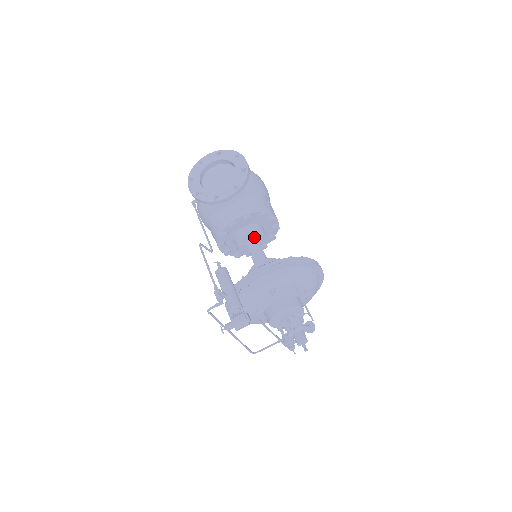
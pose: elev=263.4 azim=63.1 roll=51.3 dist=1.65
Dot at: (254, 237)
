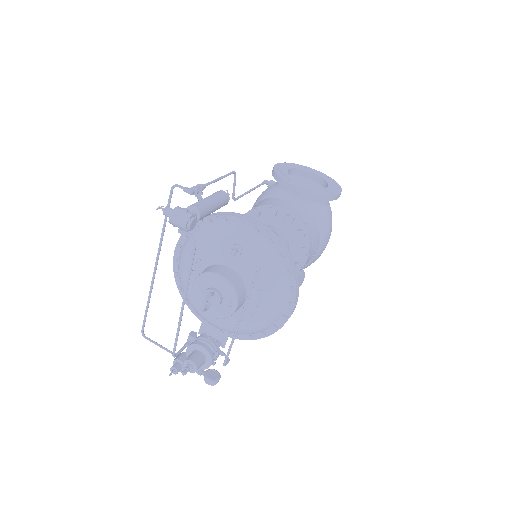
Dot at: occluded
